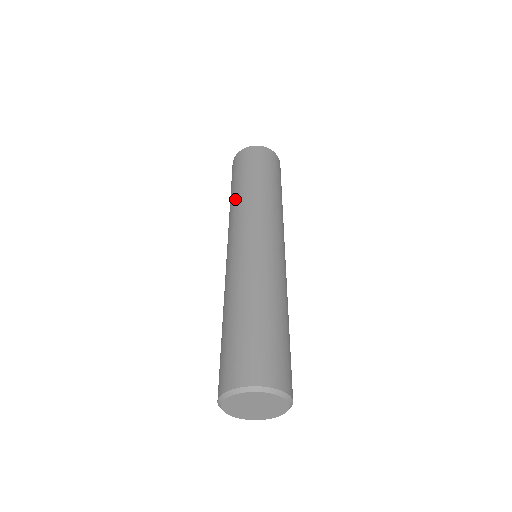
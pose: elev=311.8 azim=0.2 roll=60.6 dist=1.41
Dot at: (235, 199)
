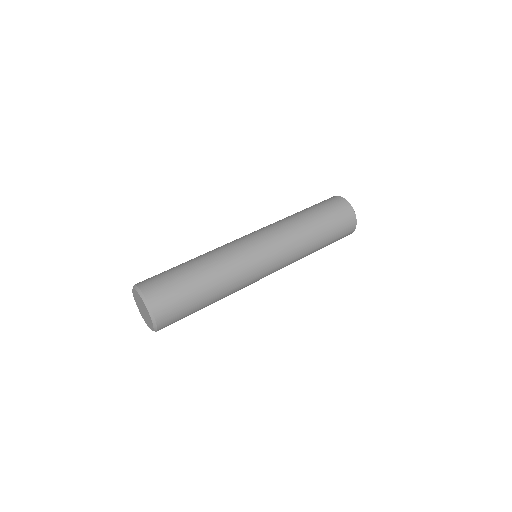
Dot at: (298, 220)
